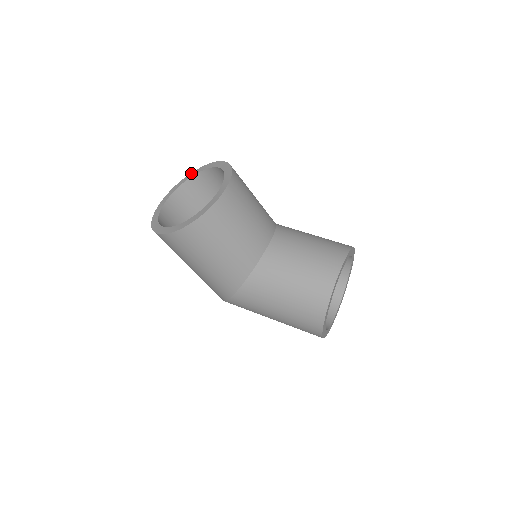
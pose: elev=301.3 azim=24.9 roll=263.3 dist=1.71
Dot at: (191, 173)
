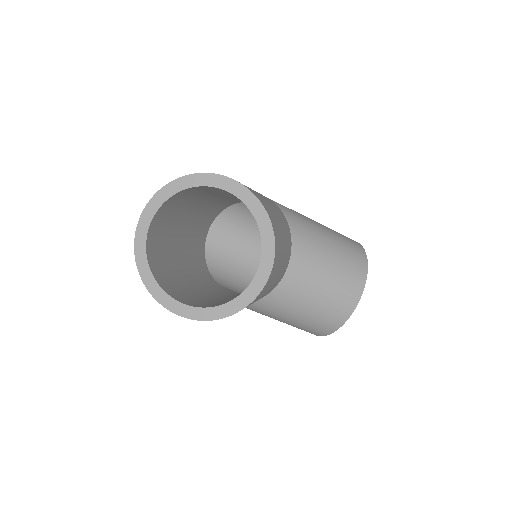
Dot at: (190, 176)
